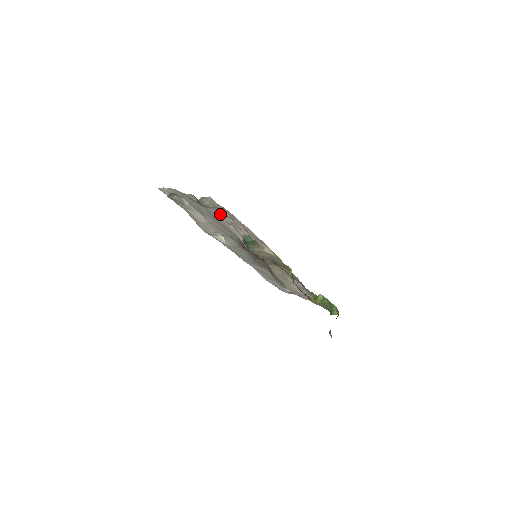
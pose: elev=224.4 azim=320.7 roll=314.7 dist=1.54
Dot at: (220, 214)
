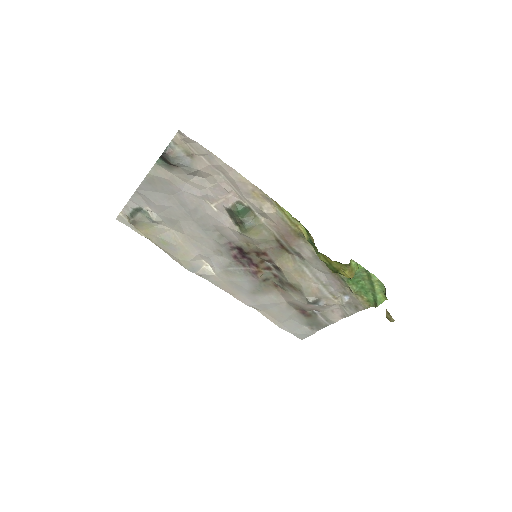
Dot at: (196, 188)
